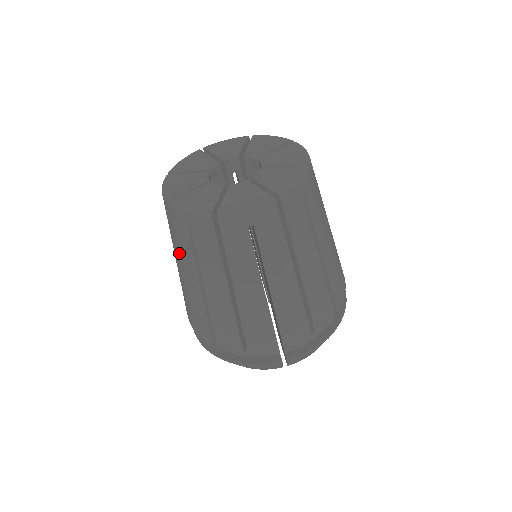
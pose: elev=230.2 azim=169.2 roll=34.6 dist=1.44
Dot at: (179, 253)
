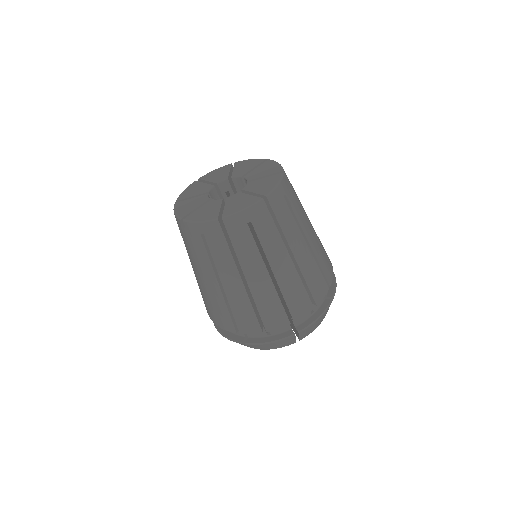
Dot at: occluded
